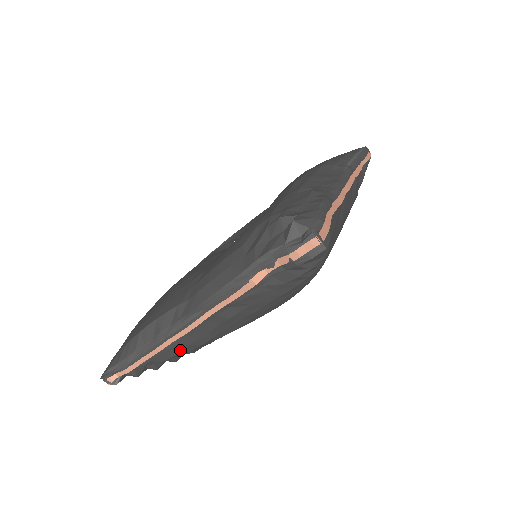
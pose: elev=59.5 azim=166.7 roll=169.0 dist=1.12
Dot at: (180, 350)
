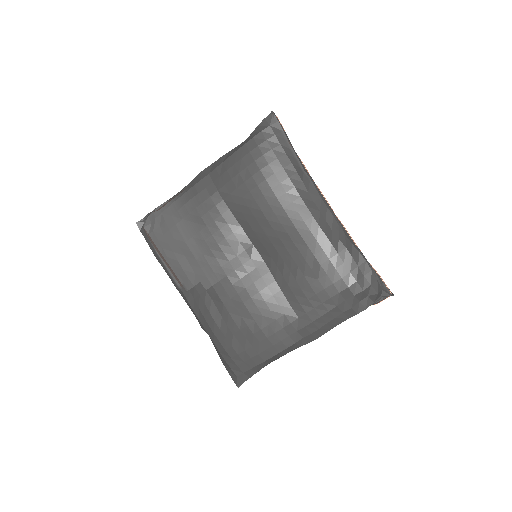
Dot at: occluded
